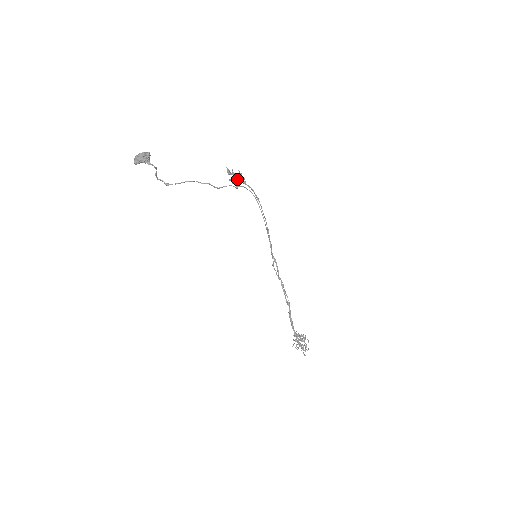
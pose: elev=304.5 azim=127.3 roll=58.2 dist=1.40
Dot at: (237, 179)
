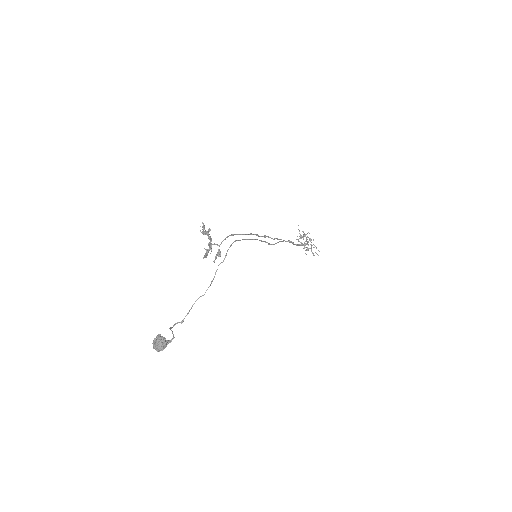
Dot at: (211, 246)
